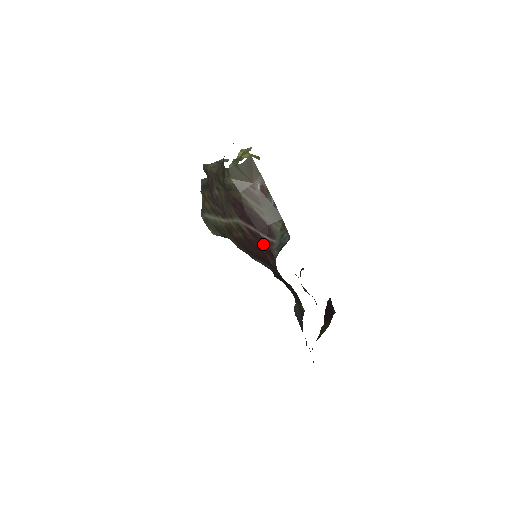
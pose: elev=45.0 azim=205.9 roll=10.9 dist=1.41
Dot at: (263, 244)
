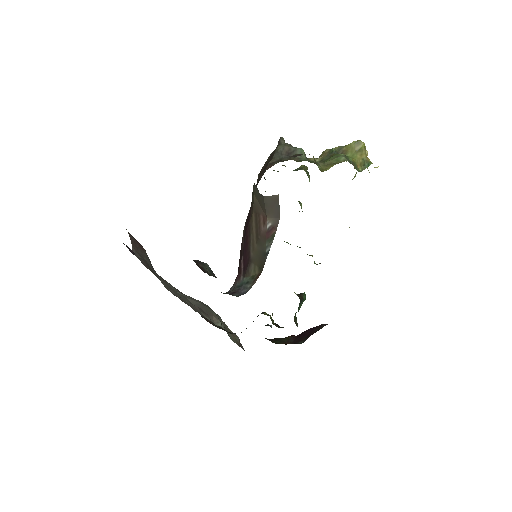
Dot at: (239, 267)
